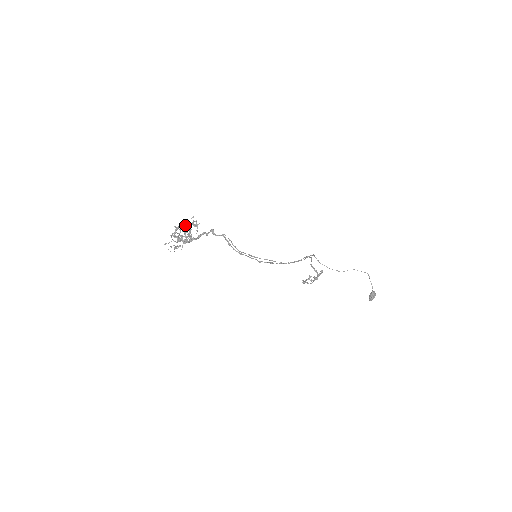
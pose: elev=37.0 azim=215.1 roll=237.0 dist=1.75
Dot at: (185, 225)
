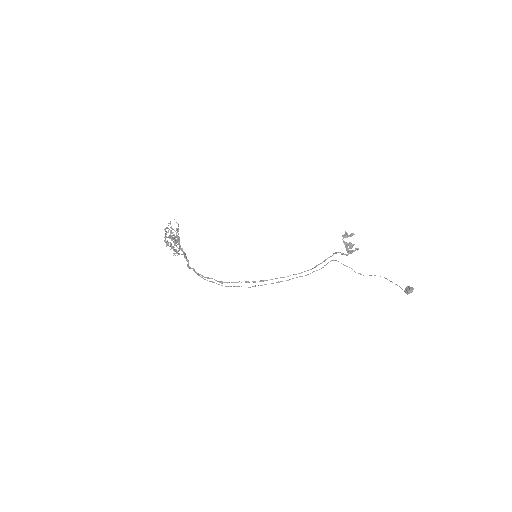
Dot at: (168, 244)
